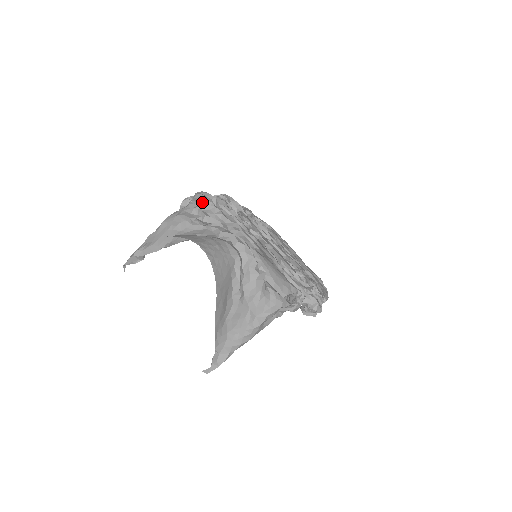
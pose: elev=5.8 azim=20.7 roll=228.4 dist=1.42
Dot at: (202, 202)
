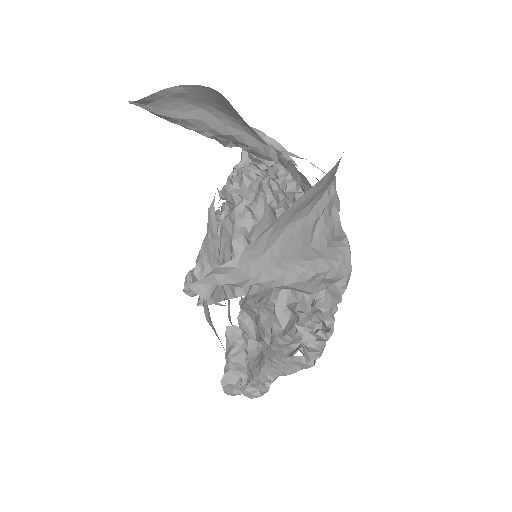
Dot at: occluded
